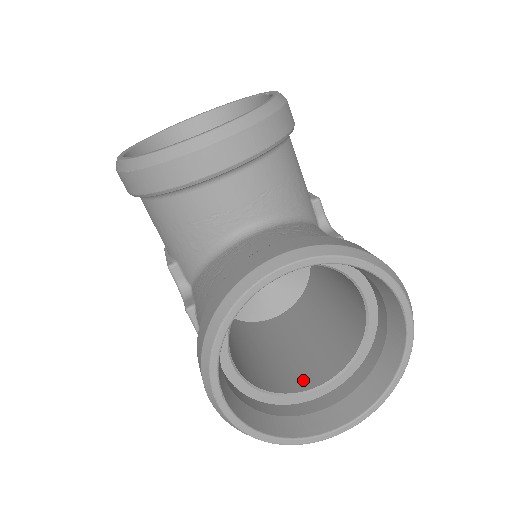
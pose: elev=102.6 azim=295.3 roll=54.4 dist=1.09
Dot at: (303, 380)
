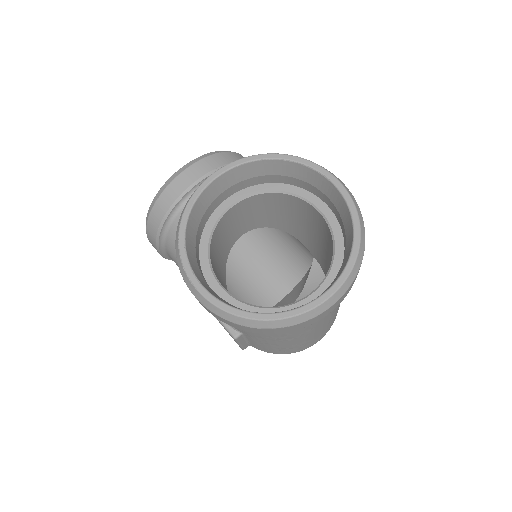
Dot at: occluded
